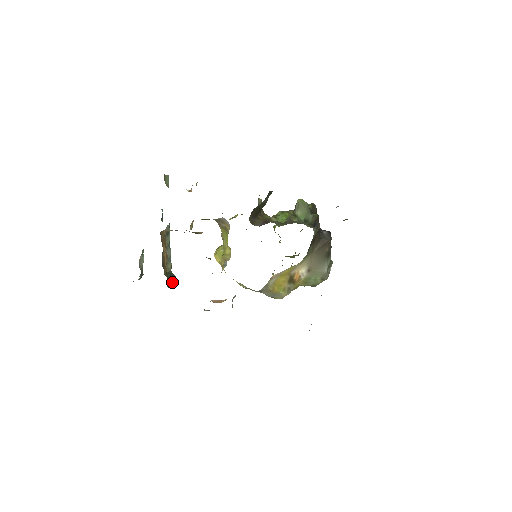
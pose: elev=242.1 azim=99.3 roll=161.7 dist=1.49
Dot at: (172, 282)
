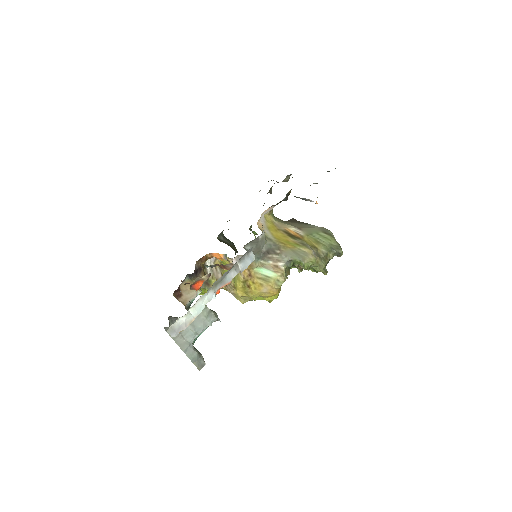
Dot at: (213, 312)
